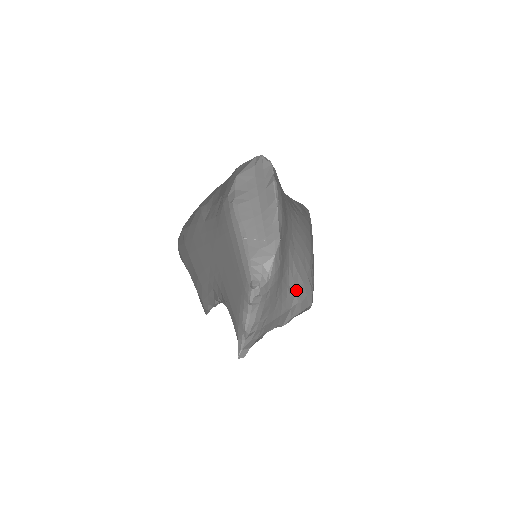
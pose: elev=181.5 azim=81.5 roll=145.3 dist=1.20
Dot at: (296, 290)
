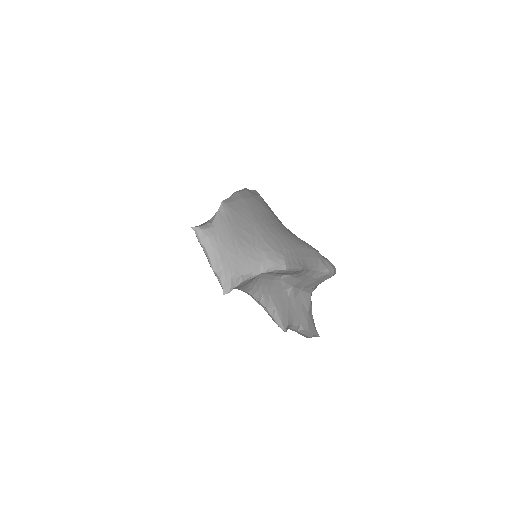
Dot at: (264, 252)
